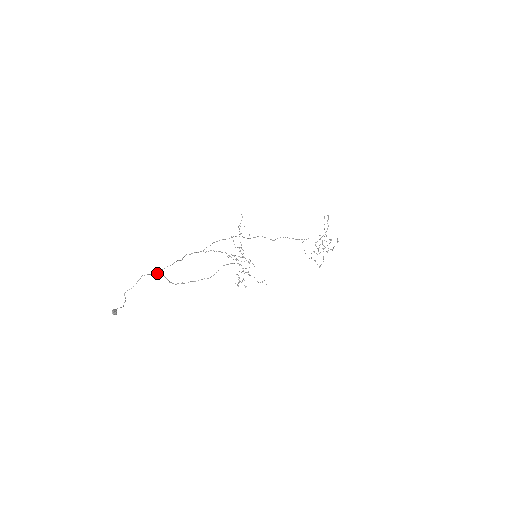
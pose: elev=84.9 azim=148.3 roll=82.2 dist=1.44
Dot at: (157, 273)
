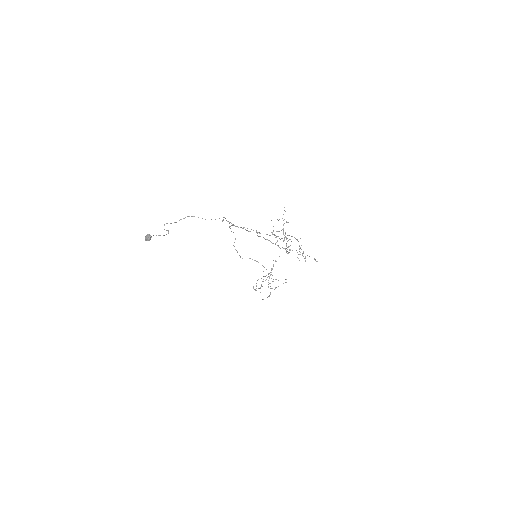
Dot at: occluded
